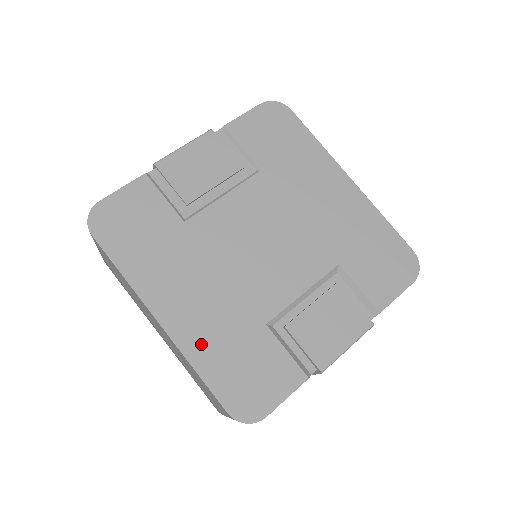
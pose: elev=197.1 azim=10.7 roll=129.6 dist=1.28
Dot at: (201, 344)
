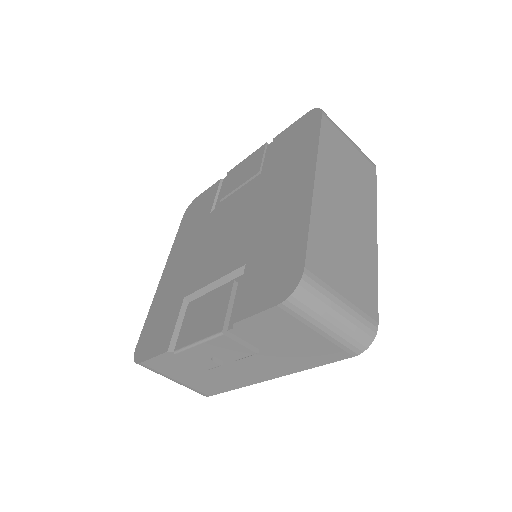
Dot at: (161, 297)
